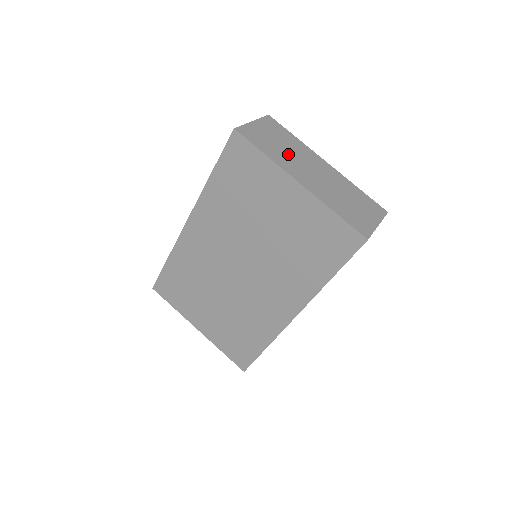
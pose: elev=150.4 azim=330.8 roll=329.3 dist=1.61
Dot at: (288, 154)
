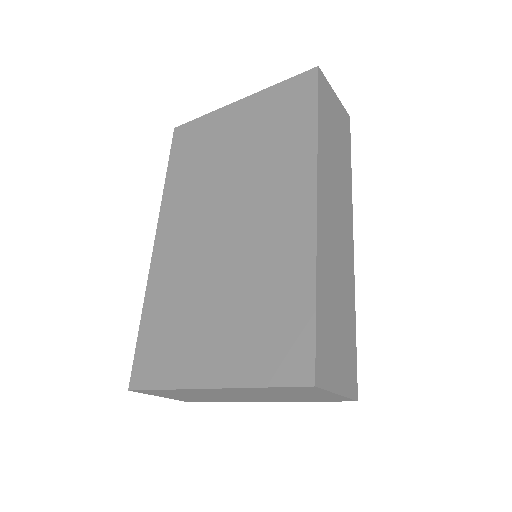
Dot at: occluded
